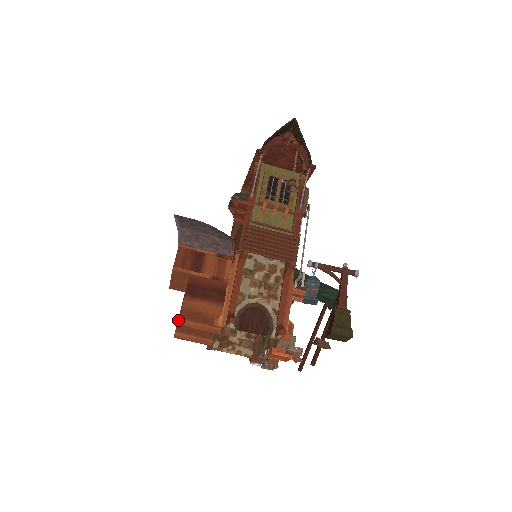
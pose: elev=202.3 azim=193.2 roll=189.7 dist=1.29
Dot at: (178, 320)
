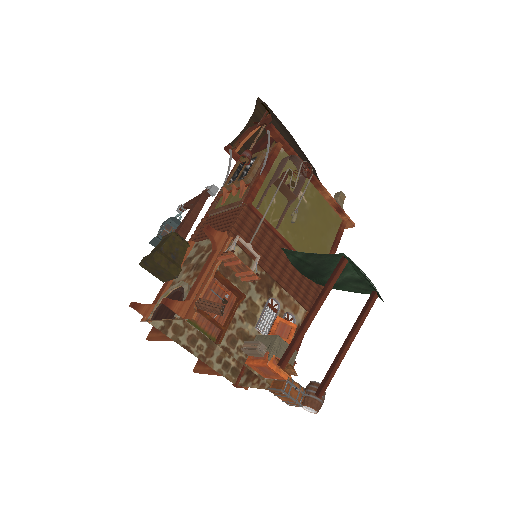
Dot at: occluded
